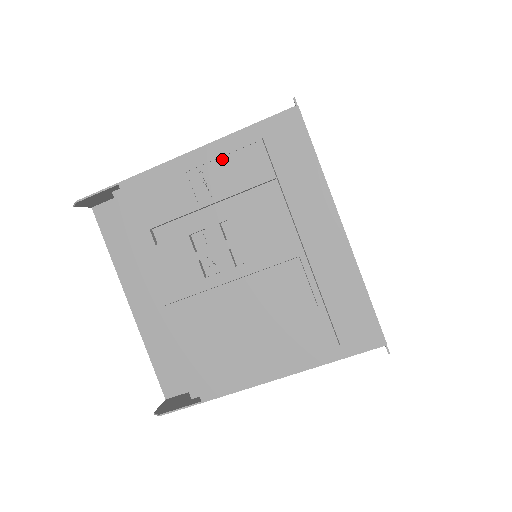
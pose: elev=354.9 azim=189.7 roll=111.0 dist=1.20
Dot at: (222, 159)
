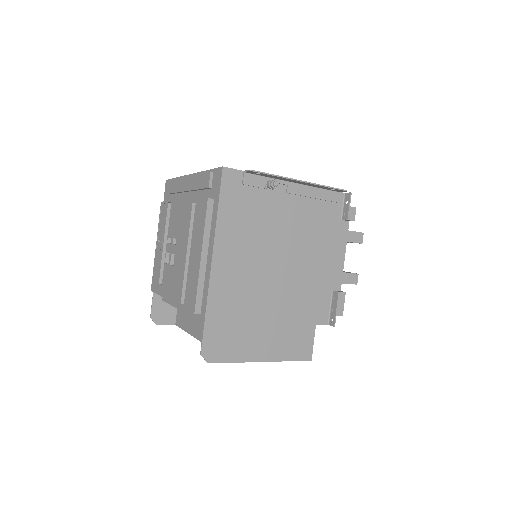
Dot at: (159, 227)
